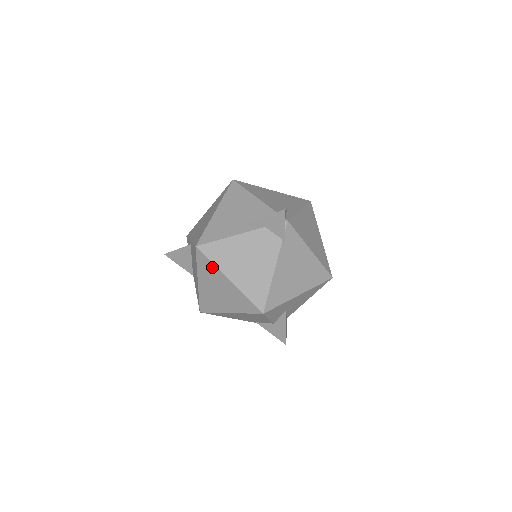
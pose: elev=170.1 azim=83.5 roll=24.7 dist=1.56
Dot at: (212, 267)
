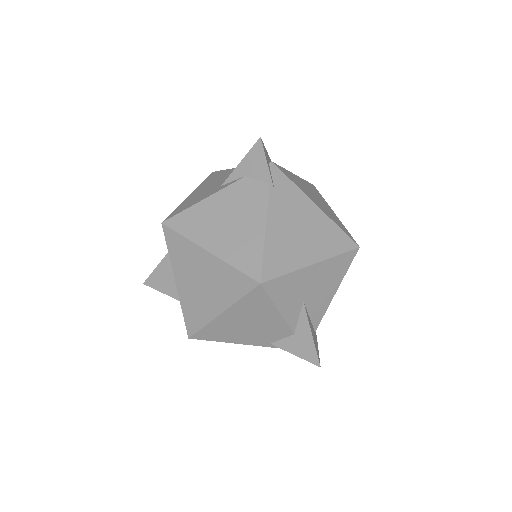
Dot at: (185, 244)
